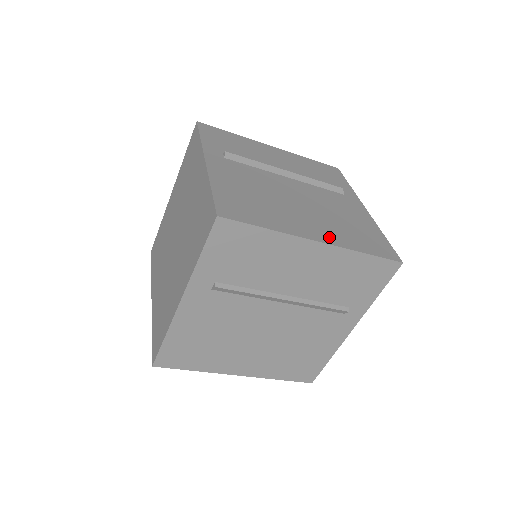
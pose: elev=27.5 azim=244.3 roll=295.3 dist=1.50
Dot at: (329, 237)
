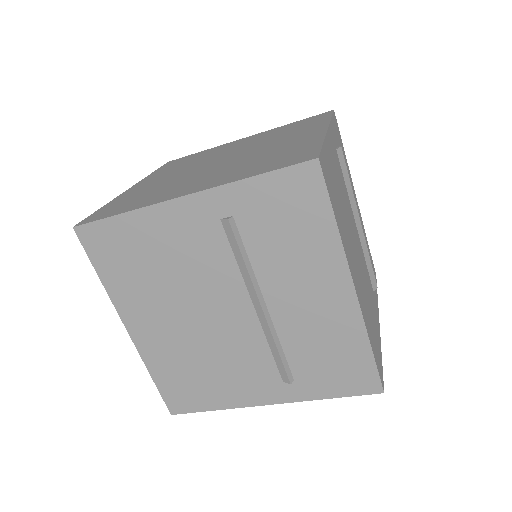
Dot at: occluded
